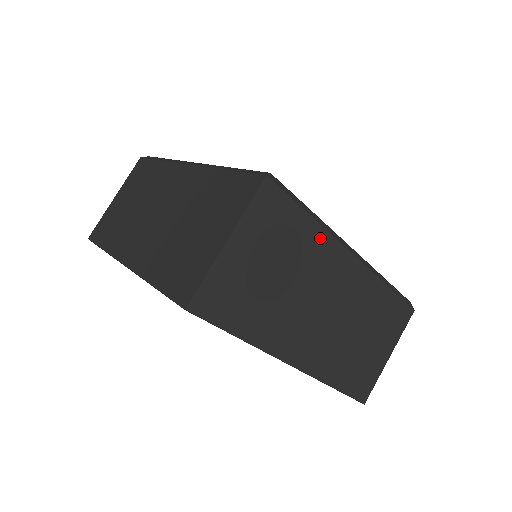
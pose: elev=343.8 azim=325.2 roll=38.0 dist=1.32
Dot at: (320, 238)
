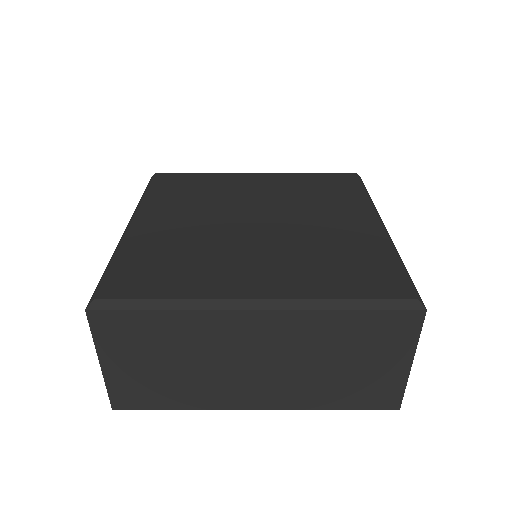
Dot at: occluded
